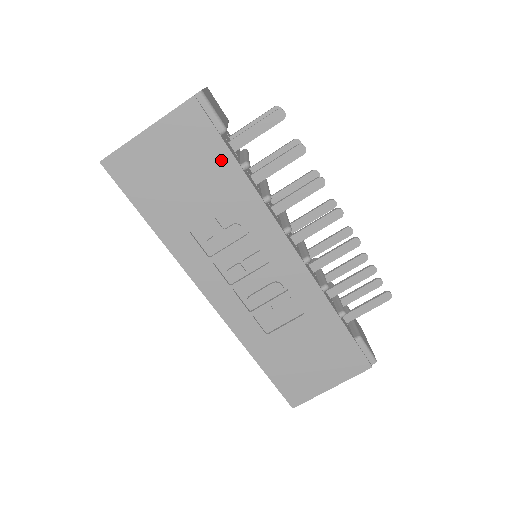
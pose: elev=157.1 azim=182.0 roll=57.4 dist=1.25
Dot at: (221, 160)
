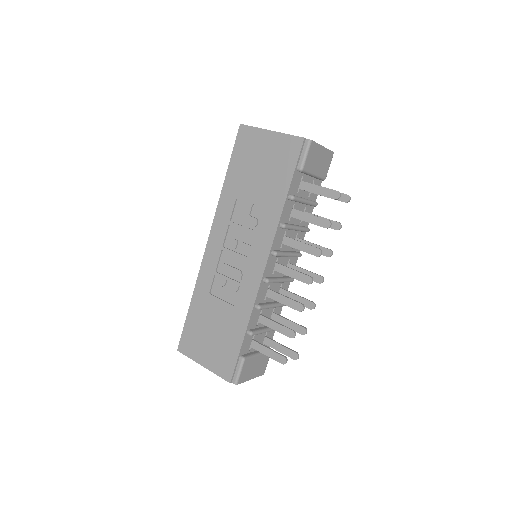
Dot at: (283, 181)
